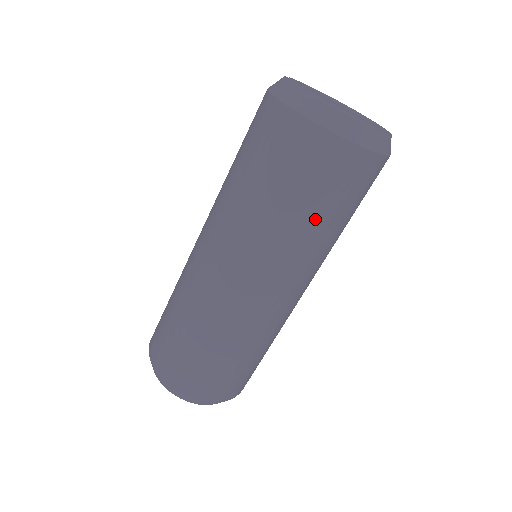
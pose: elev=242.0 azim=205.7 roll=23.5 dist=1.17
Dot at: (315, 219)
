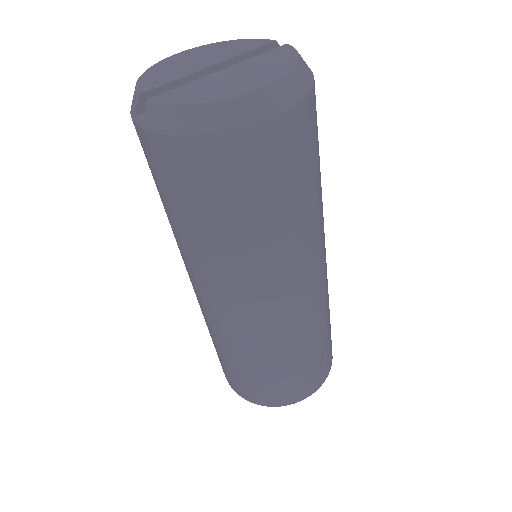
Dot at: (319, 181)
